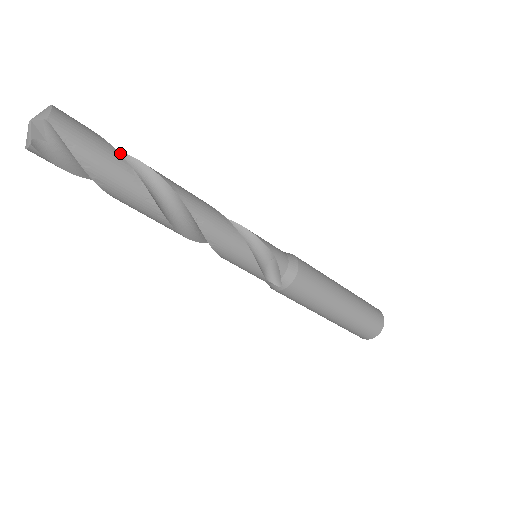
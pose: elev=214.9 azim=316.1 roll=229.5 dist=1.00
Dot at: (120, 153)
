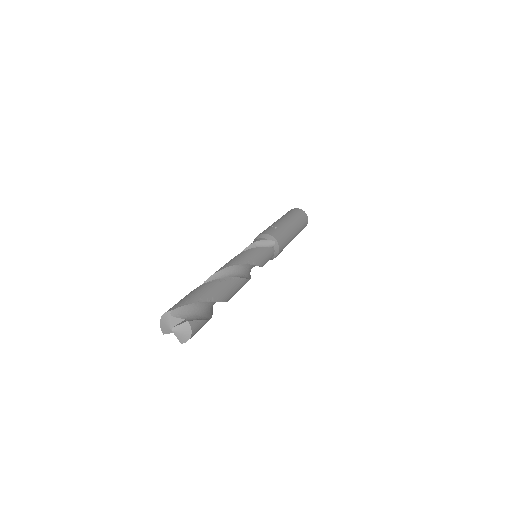
Dot at: occluded
